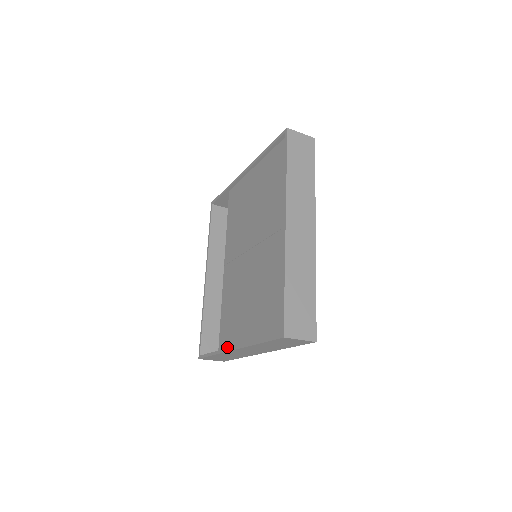
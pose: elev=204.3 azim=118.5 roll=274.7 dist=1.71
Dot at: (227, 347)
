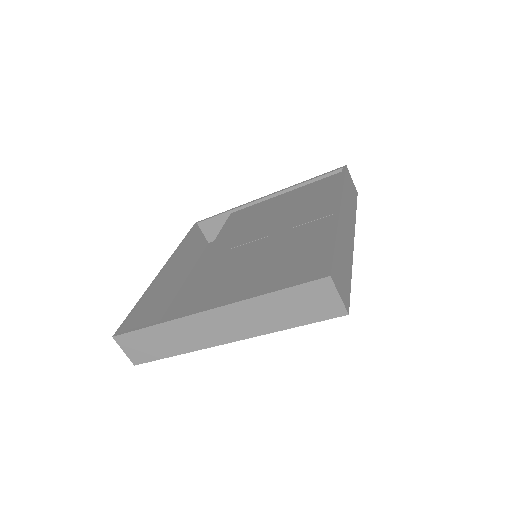
Dot at: occluded
